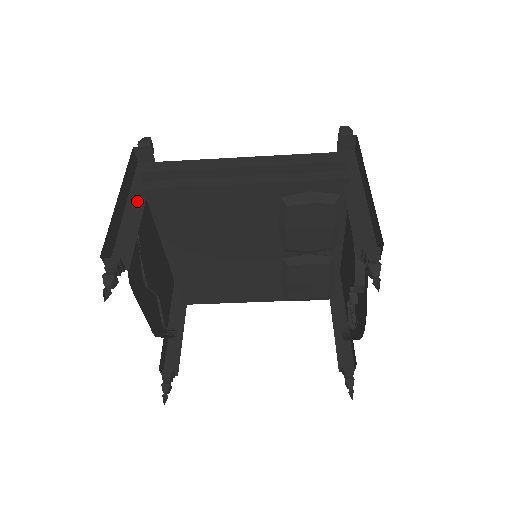
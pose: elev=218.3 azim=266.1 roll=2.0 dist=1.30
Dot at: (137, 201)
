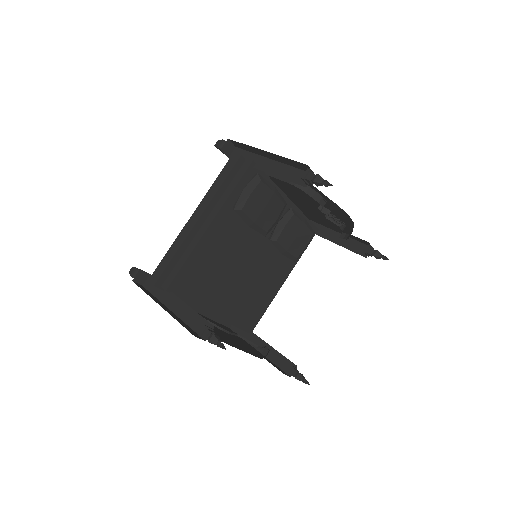
Dot at: (171, 300)
